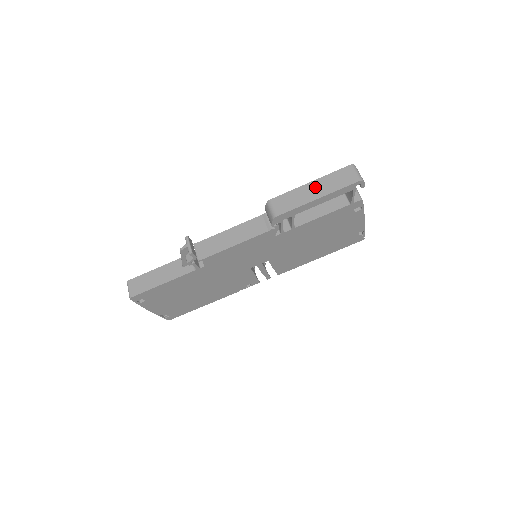
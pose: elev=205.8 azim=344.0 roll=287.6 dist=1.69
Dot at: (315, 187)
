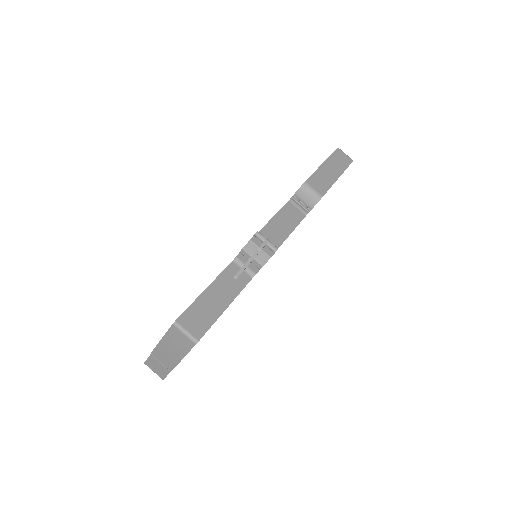
Dot at: (330, 167)
